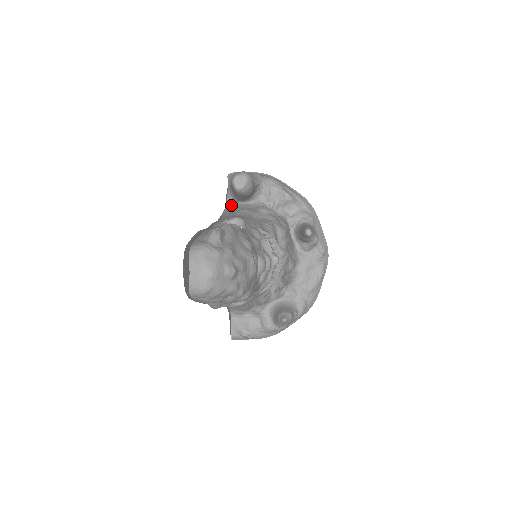
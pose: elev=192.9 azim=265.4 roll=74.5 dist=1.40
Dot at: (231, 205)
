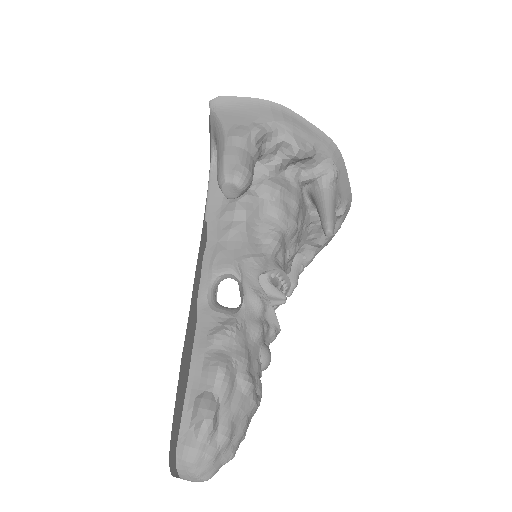
Dot at: occluded
